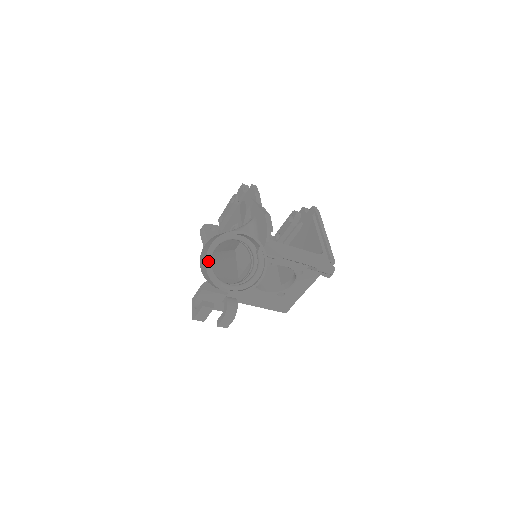
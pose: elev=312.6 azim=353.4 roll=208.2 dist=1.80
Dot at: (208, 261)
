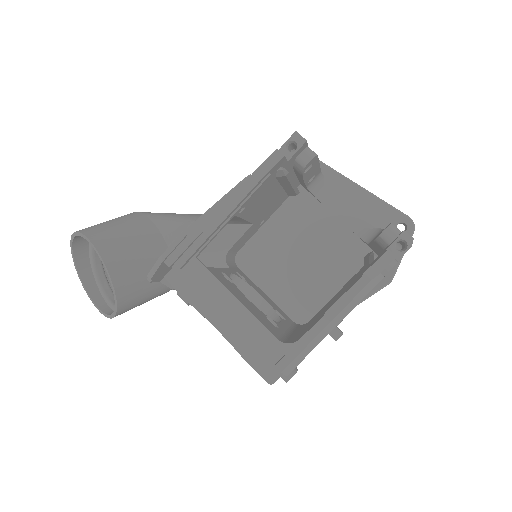
Dot at: (90, 245)
